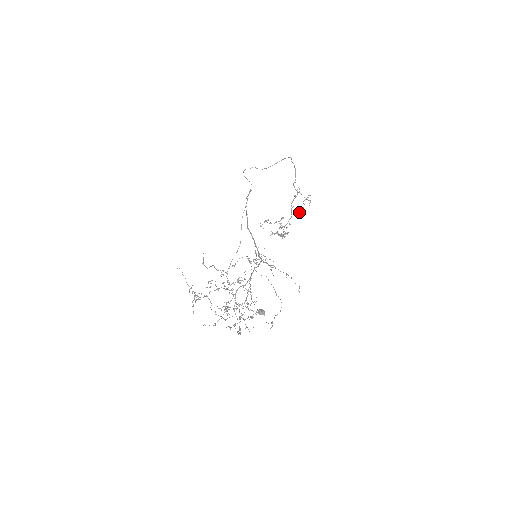
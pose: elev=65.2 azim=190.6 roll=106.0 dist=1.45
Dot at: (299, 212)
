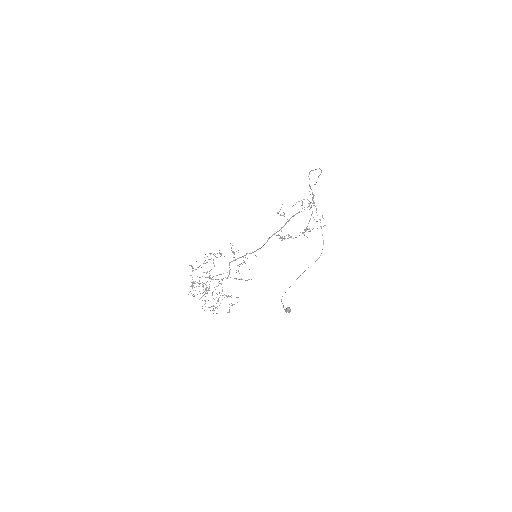
Dot at: (280, 215)
